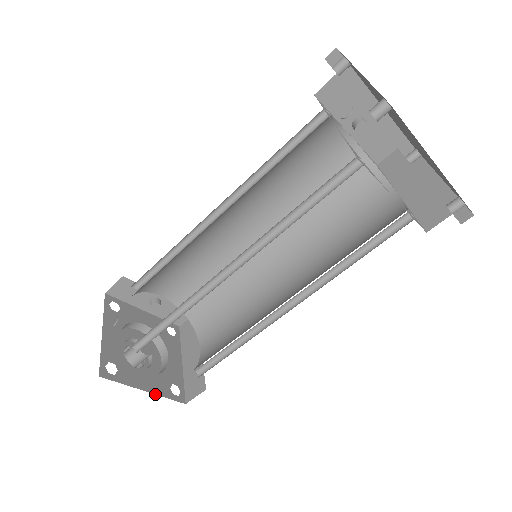
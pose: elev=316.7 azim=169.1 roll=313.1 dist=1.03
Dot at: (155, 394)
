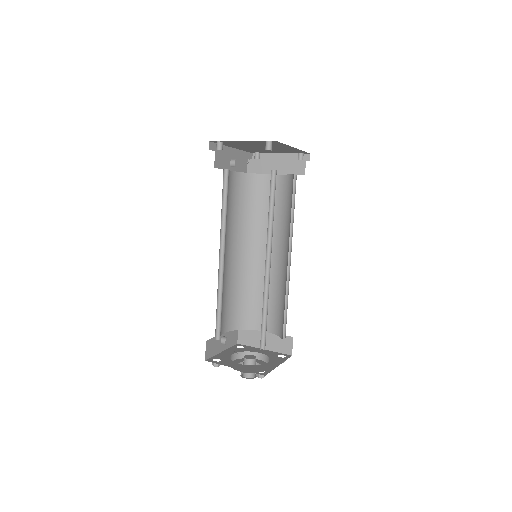
Dot at: occluded
